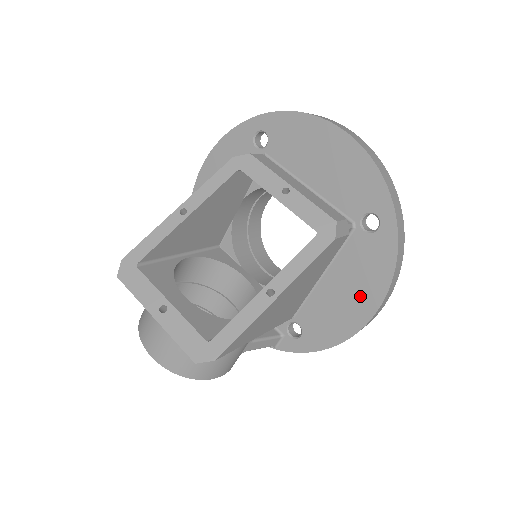
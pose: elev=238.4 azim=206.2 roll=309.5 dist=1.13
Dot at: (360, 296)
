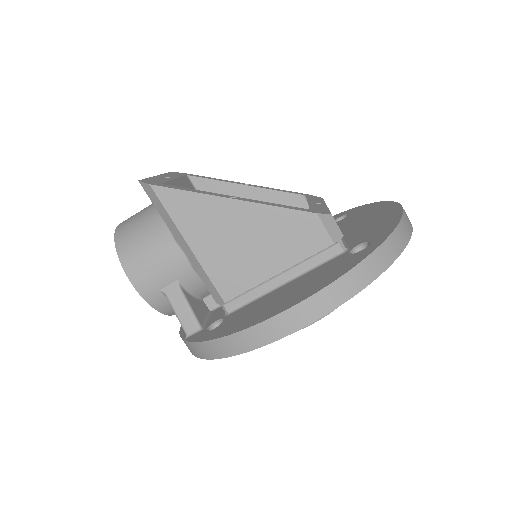
Dot at: (294, 296)
